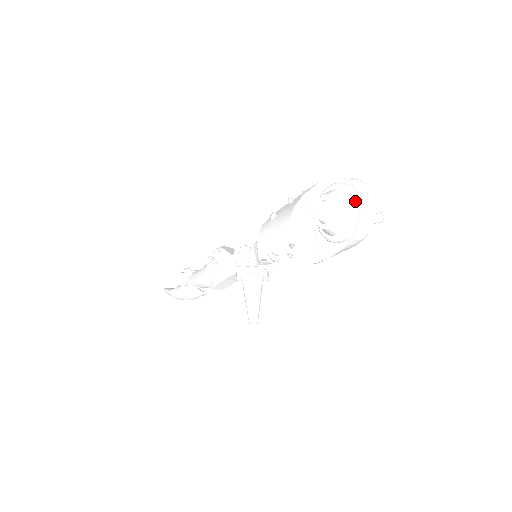
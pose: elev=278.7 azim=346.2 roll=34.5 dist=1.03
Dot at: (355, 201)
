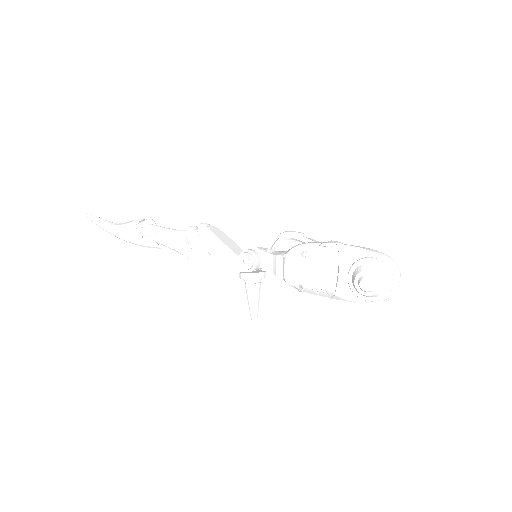
Dot at: (393, 283)
